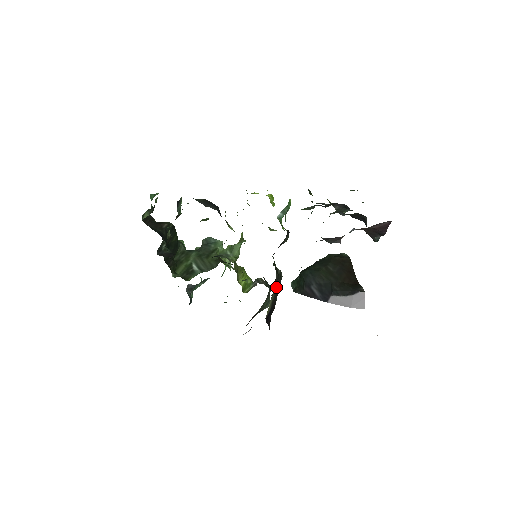
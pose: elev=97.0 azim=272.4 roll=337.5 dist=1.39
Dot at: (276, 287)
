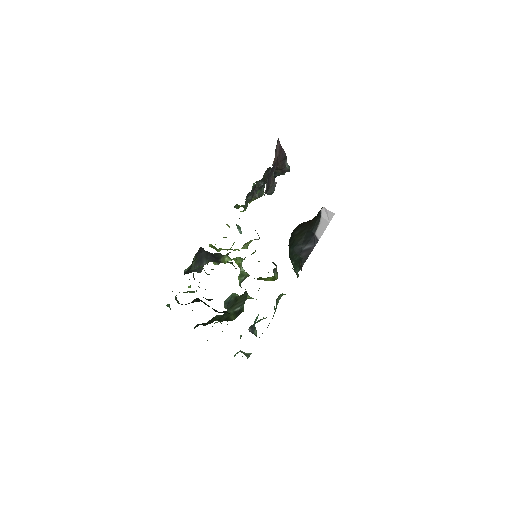
Dot at: occluded
